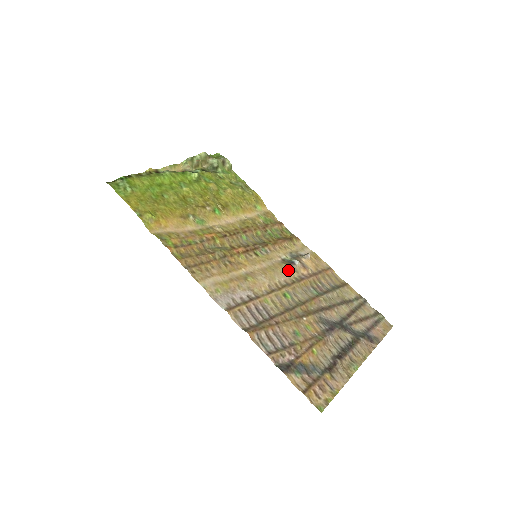
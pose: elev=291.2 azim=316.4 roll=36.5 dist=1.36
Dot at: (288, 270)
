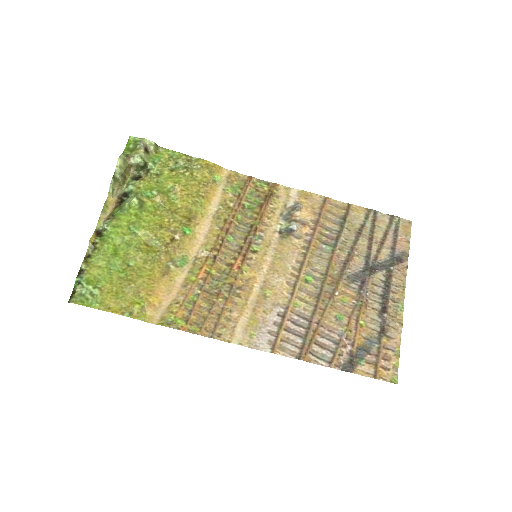
Dot at: (292, 243)
